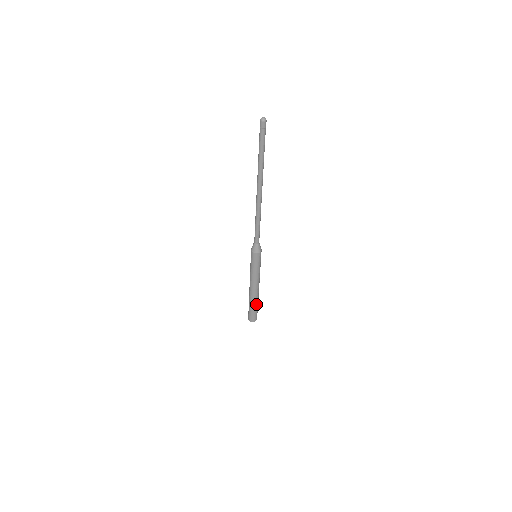
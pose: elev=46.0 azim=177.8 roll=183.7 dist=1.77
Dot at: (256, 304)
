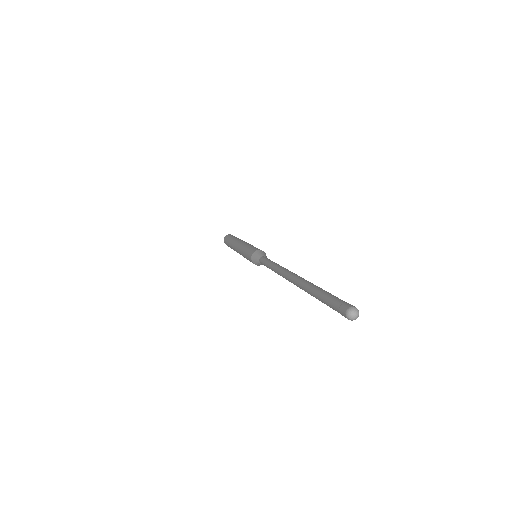
Dot at: occluded
